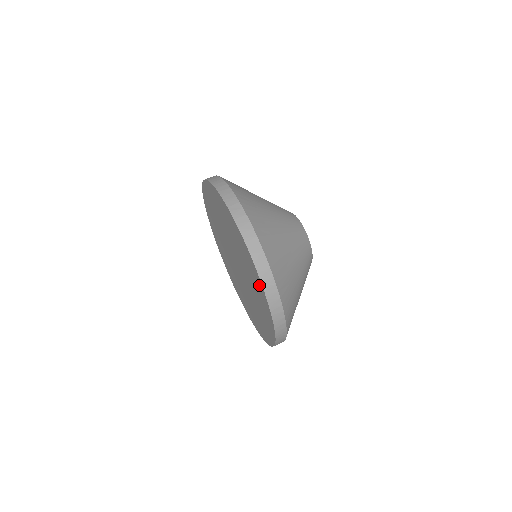
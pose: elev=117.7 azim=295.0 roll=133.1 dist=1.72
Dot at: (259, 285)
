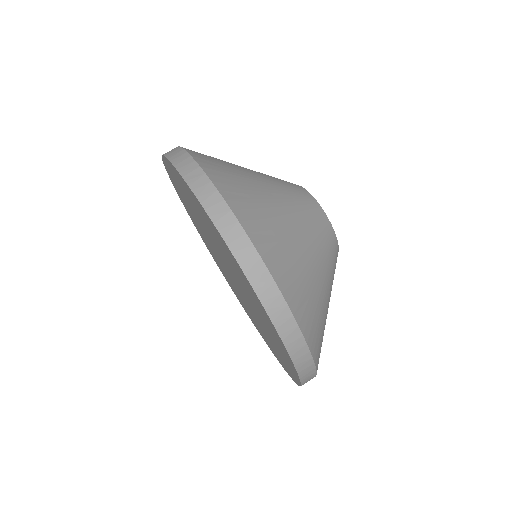
Dot at: (250, 289)
